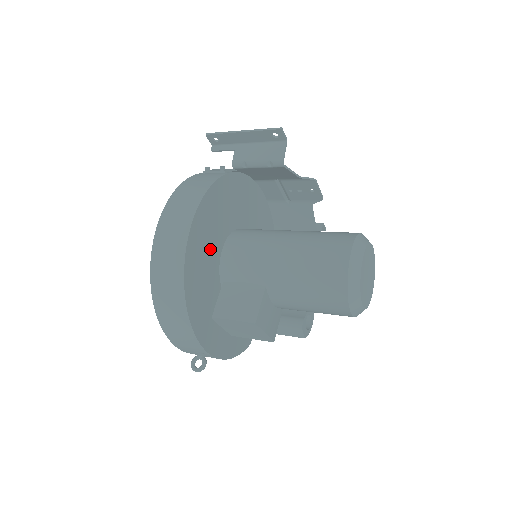
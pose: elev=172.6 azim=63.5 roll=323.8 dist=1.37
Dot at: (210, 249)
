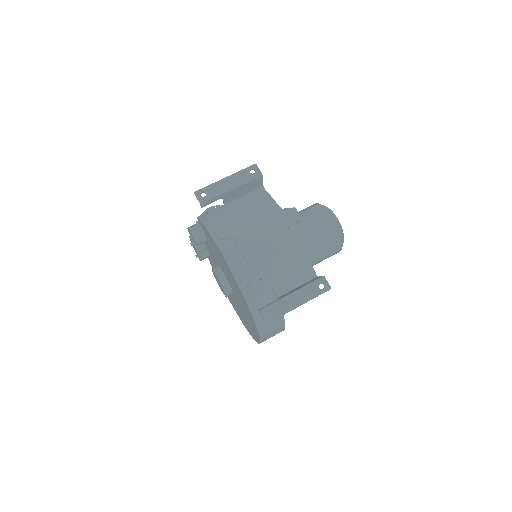
Dot at: occluded
